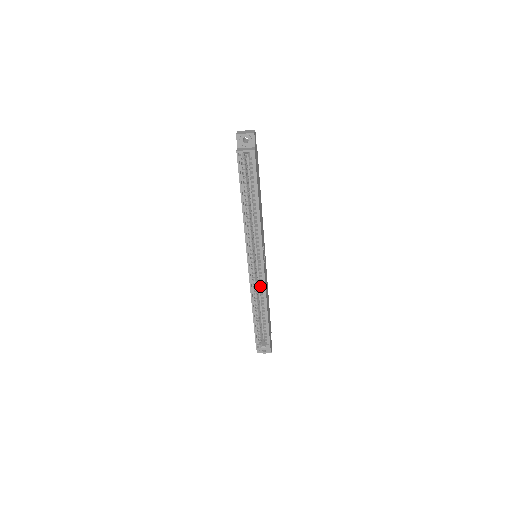
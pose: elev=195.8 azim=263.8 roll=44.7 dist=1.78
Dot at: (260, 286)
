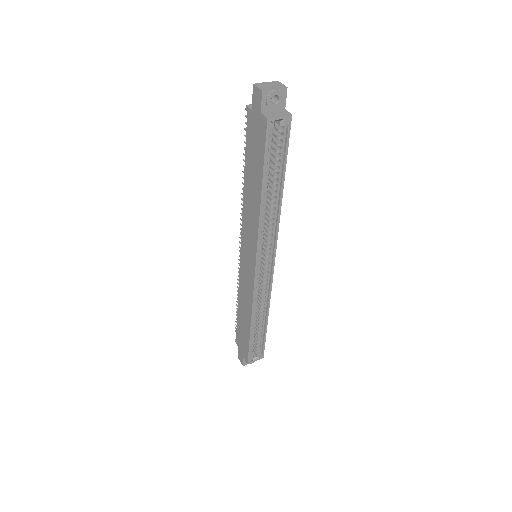
Dot at: (261, 292)
